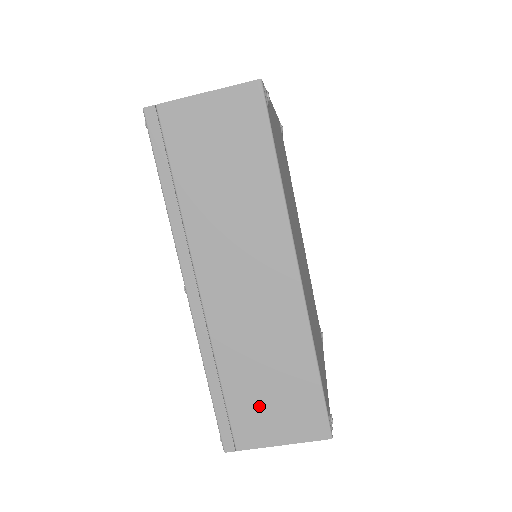
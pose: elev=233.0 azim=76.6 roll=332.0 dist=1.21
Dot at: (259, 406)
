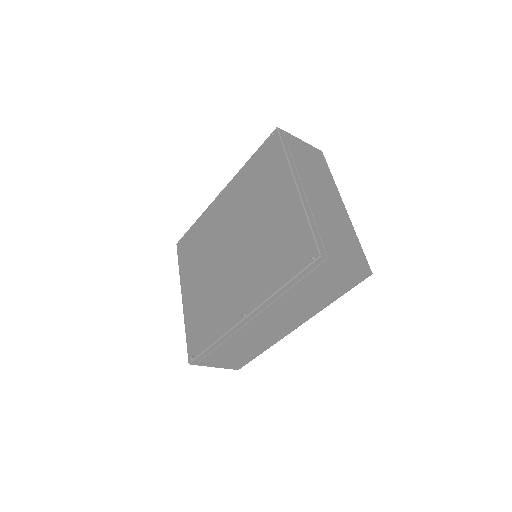
Dot at: (224, 357)
